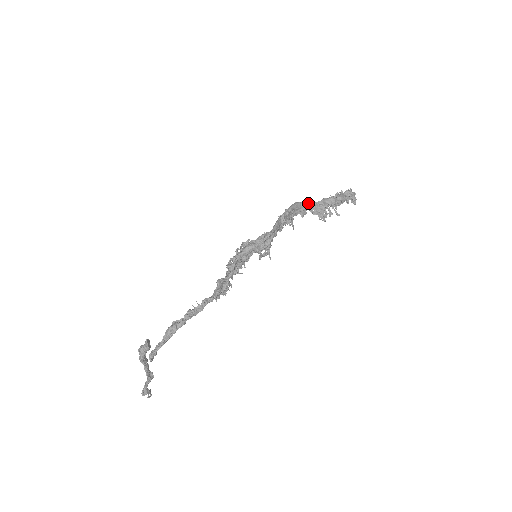
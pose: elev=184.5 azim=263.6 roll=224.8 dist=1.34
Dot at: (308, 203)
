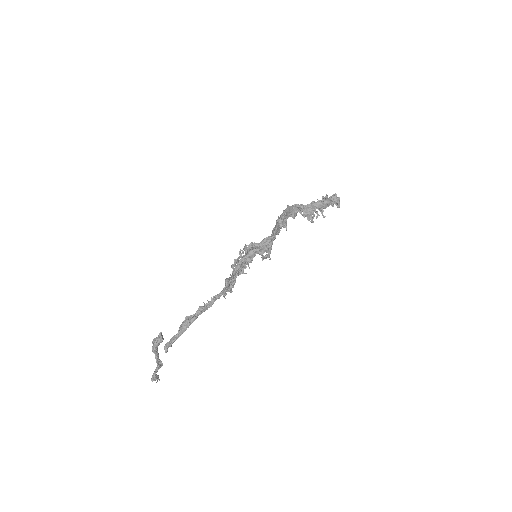
Dot at: (298, 206)
